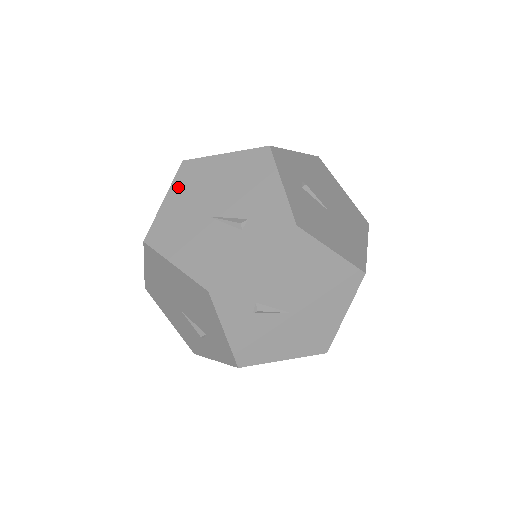
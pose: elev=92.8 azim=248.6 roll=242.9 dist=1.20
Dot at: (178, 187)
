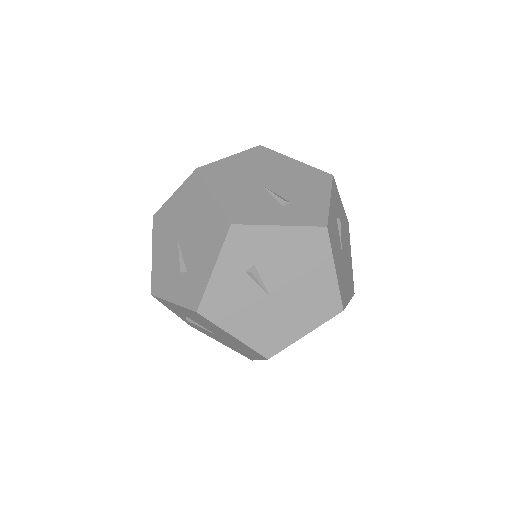
Dot at: (247, 156)
